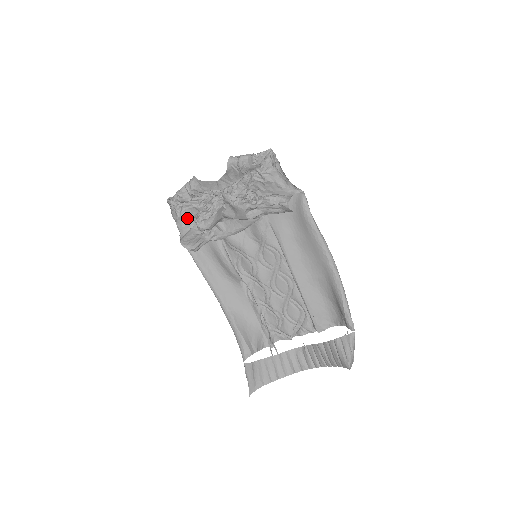
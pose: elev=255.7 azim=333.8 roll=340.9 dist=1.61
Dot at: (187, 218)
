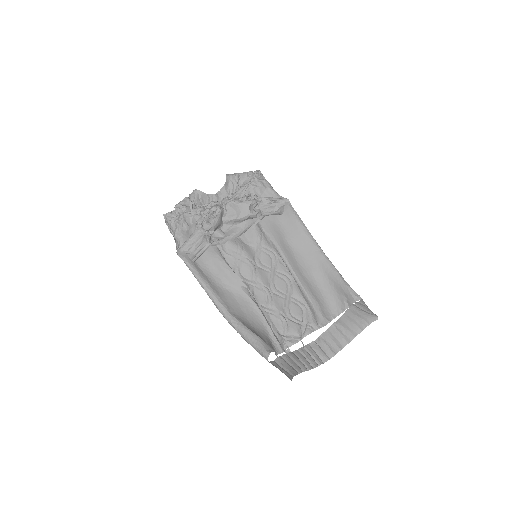
Dot at: (187, 227)
